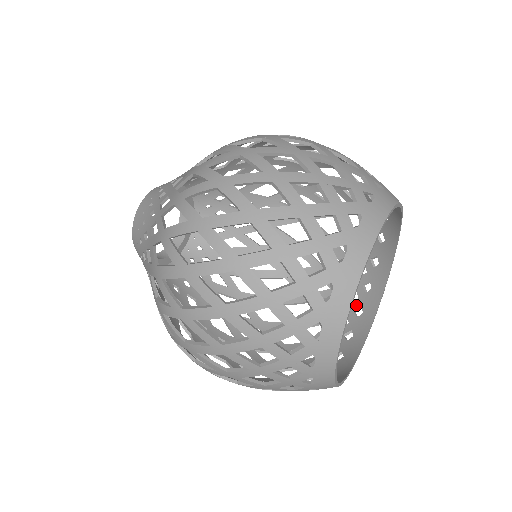
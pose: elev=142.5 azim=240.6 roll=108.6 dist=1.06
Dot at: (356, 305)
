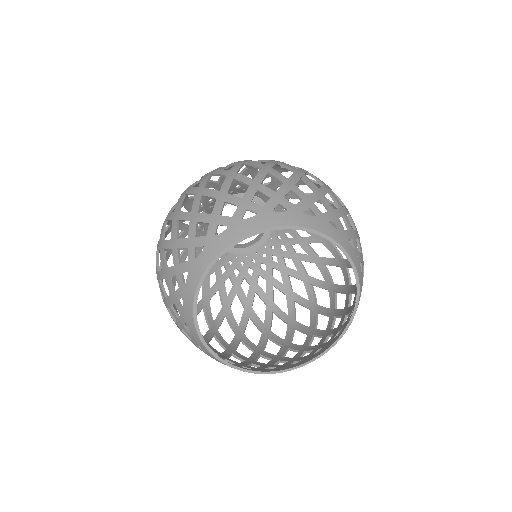
Dot at: occluded
